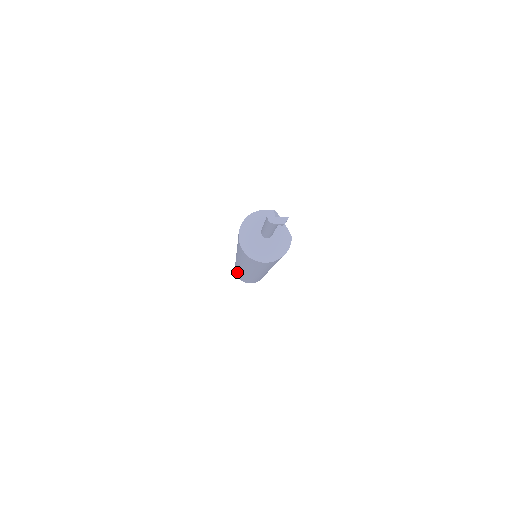
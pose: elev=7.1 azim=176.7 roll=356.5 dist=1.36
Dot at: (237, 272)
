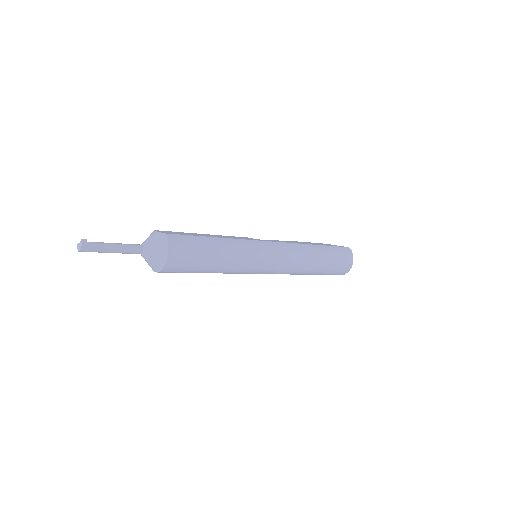
Dot at: occluded
